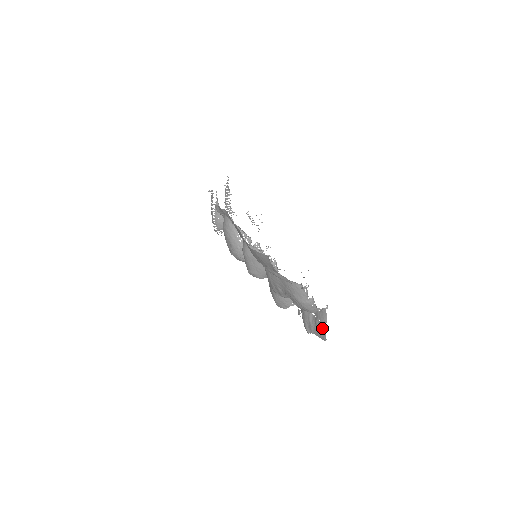
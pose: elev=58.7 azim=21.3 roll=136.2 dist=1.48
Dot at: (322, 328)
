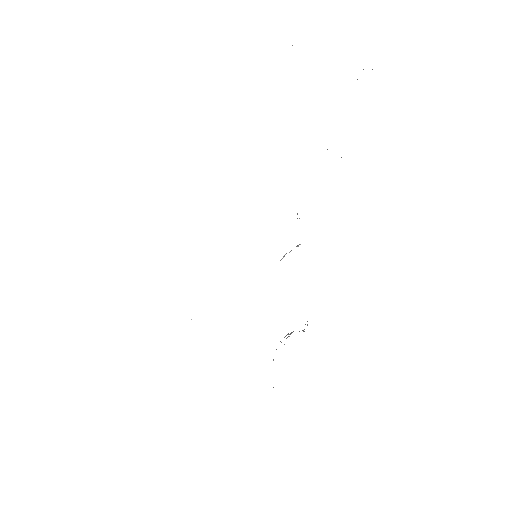
Dot at: occluded
